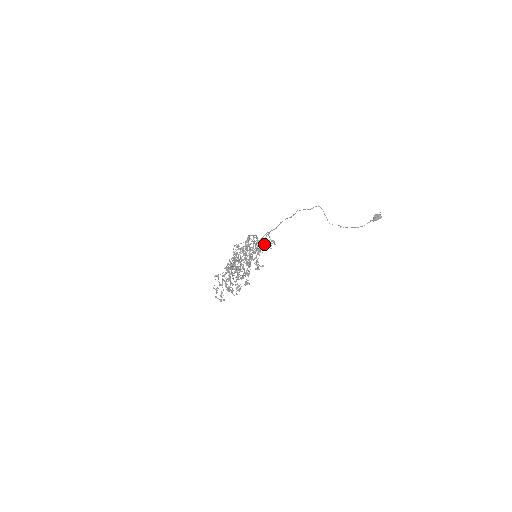
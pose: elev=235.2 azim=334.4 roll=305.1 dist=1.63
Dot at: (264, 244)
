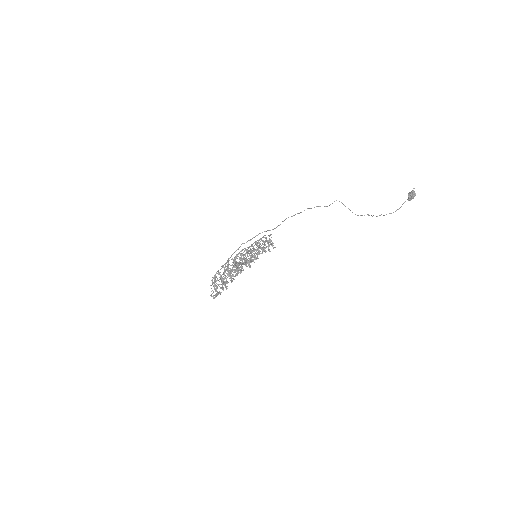
Dot at: occluded
